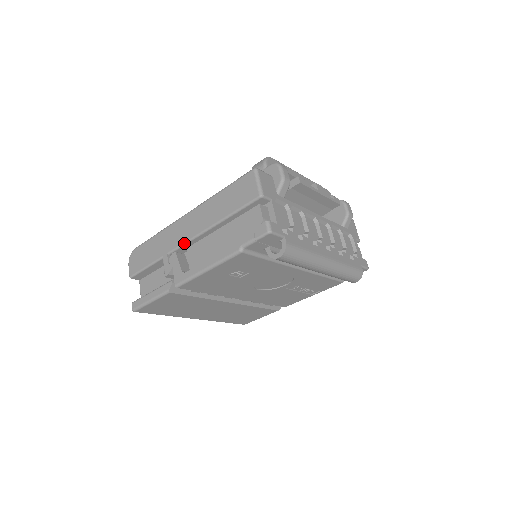
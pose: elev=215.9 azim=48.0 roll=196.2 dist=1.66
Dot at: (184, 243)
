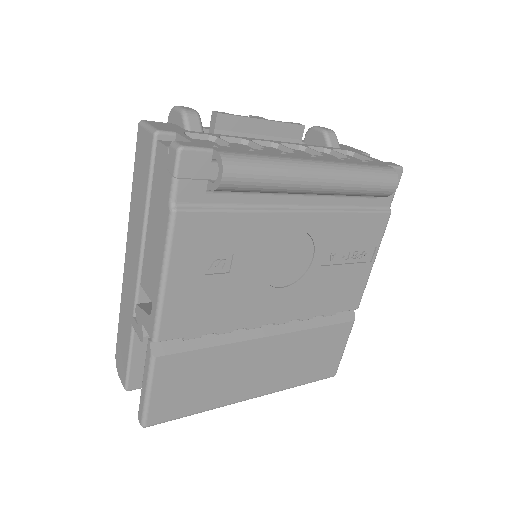
Dot at: (137, 283)
